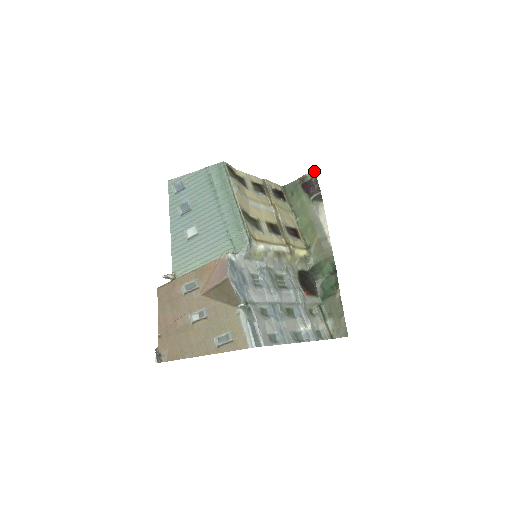
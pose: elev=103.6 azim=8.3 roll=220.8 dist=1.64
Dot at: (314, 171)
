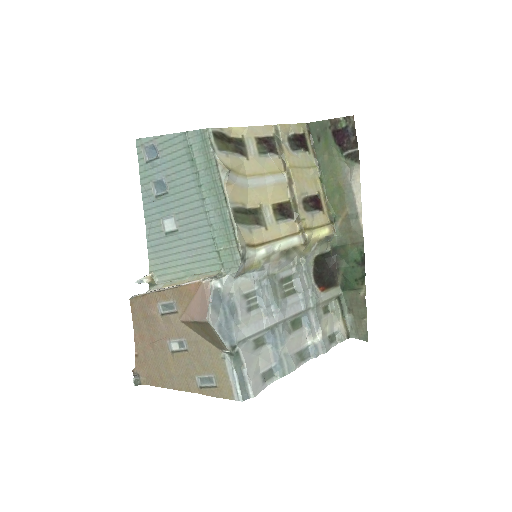
Dot at: occluded
